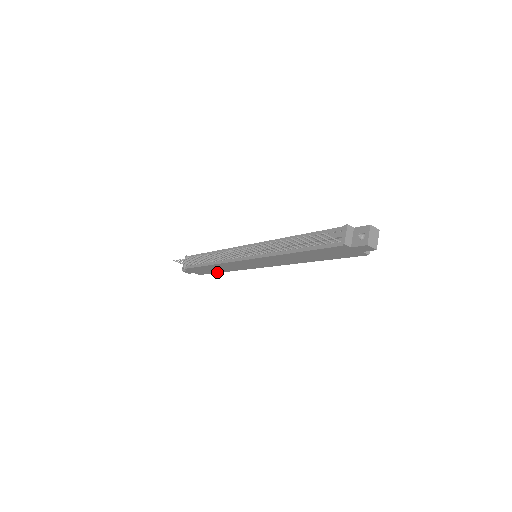
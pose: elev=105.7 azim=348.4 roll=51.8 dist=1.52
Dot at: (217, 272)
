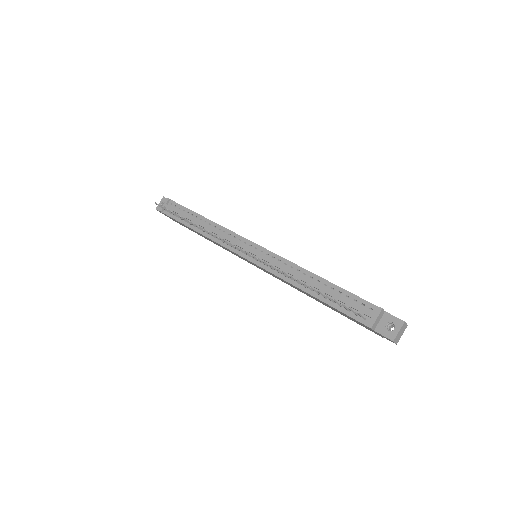
Dot at: occluded
